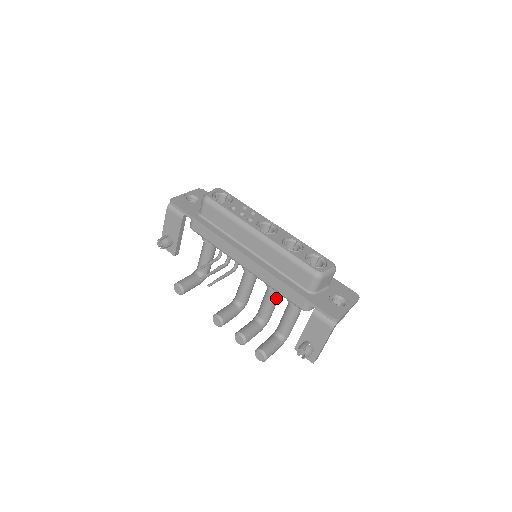
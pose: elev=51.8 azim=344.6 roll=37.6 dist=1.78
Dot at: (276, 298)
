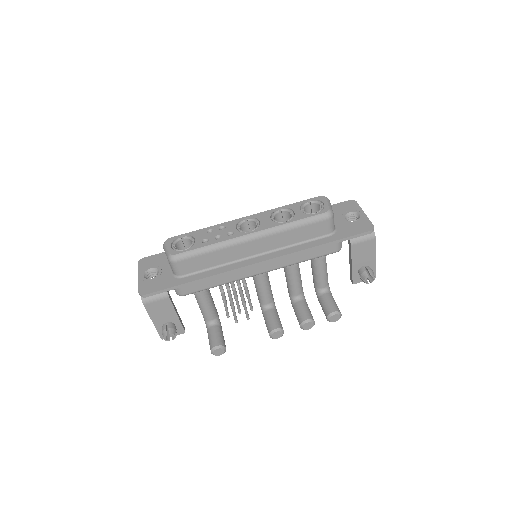
Dot at: (299, 268)
